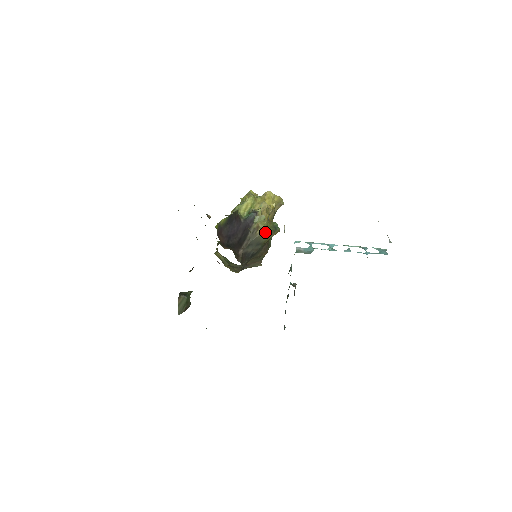
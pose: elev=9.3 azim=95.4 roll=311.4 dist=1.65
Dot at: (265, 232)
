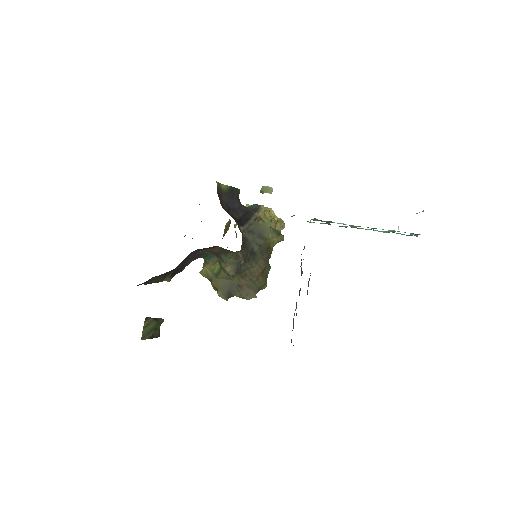
Dot at: (269, 224)
